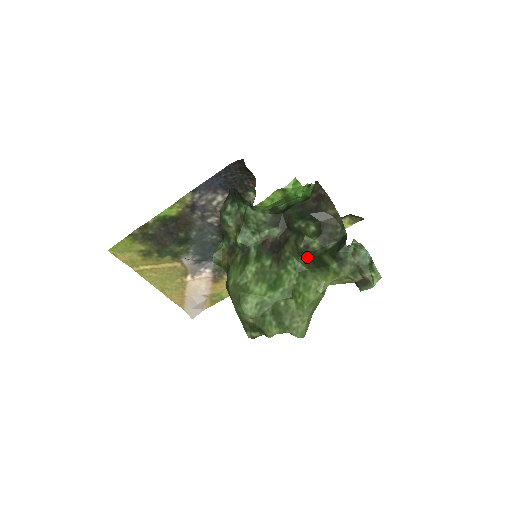
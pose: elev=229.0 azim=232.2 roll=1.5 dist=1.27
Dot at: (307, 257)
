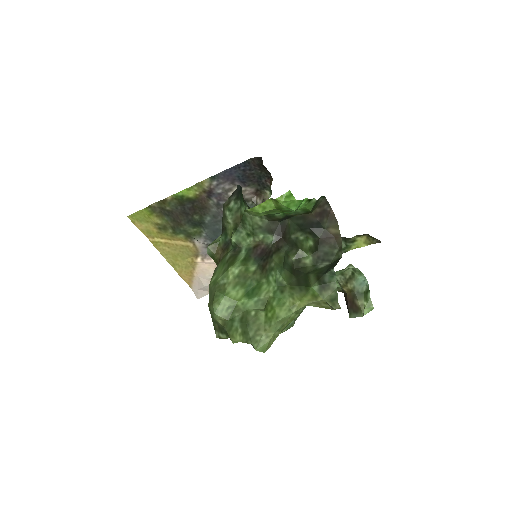
Dot at: (295, 271)
